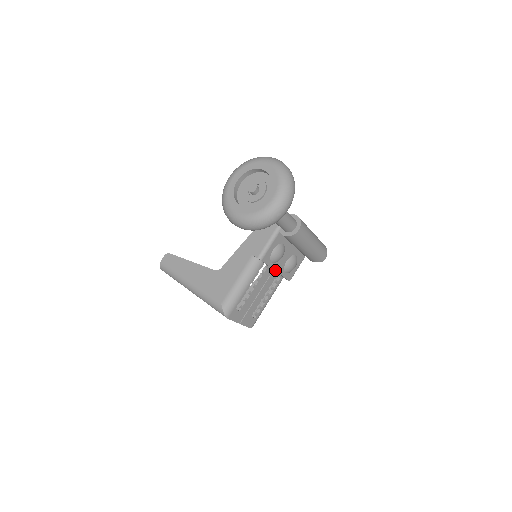
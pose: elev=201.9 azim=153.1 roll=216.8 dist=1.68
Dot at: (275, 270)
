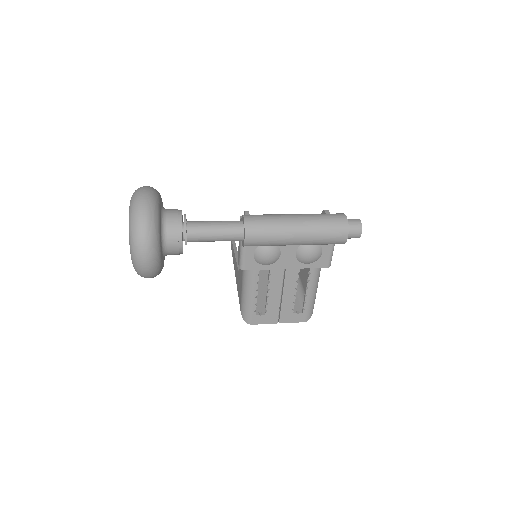
Dot at: (282, 268)
